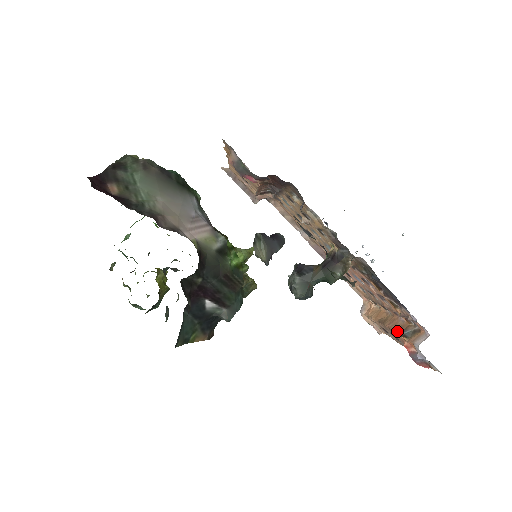
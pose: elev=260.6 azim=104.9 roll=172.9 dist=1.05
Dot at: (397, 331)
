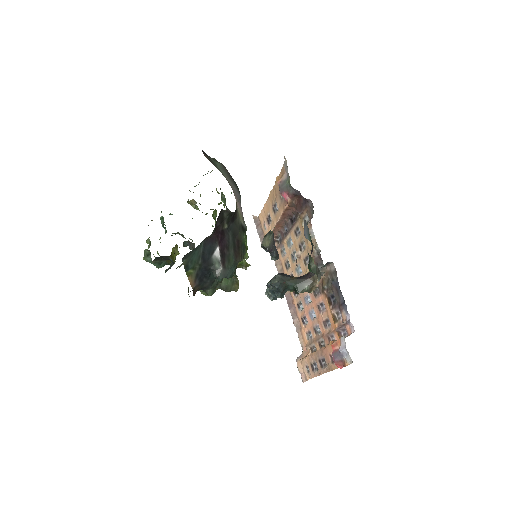
Dot at: (328, 344)
